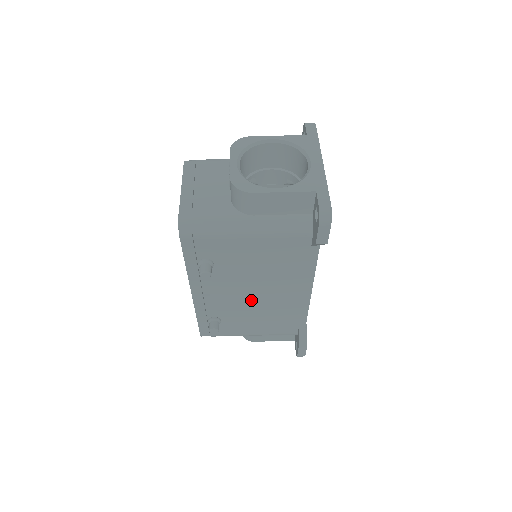
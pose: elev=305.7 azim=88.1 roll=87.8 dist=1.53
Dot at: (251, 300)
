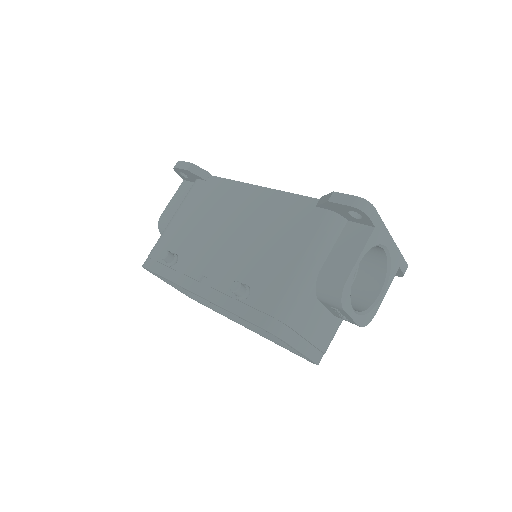
Dot at: occluded
